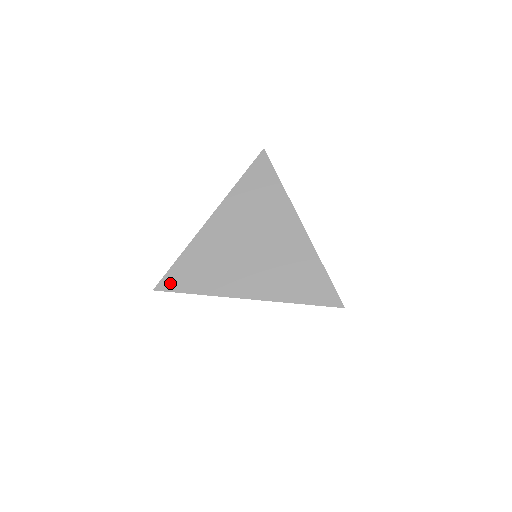
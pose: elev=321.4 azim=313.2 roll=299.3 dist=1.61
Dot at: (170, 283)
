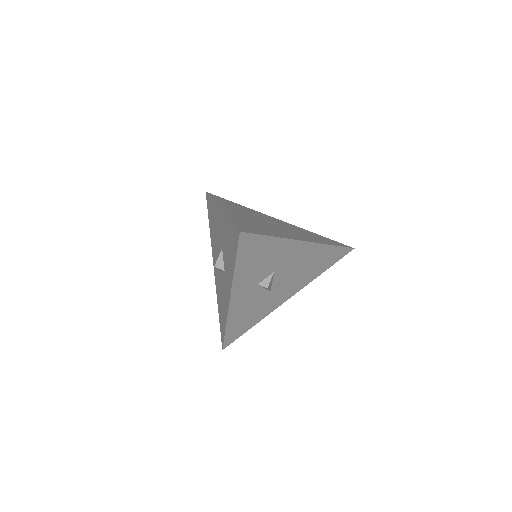
Dot at: (246, 230)
